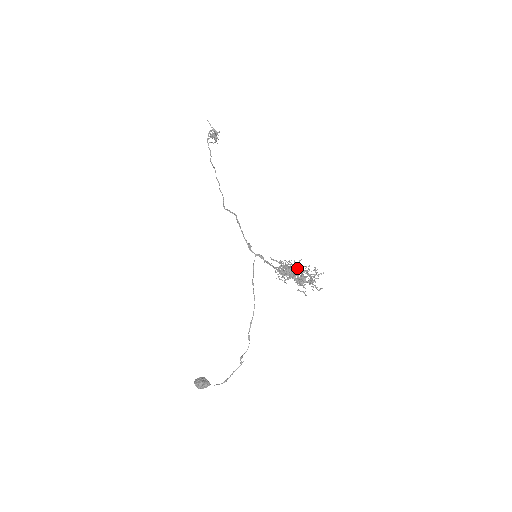
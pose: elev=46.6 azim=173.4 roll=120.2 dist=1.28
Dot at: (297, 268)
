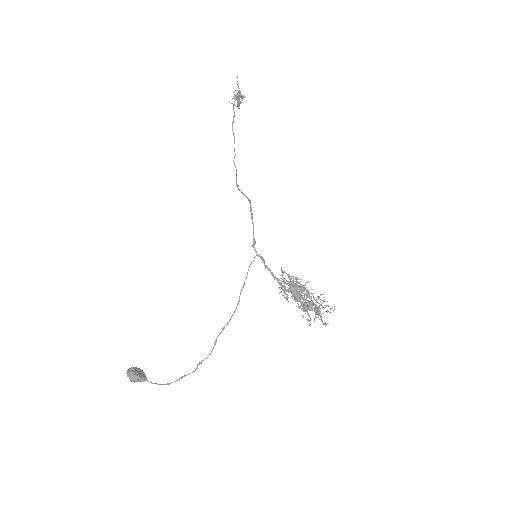
Dot at: (307, 291)
